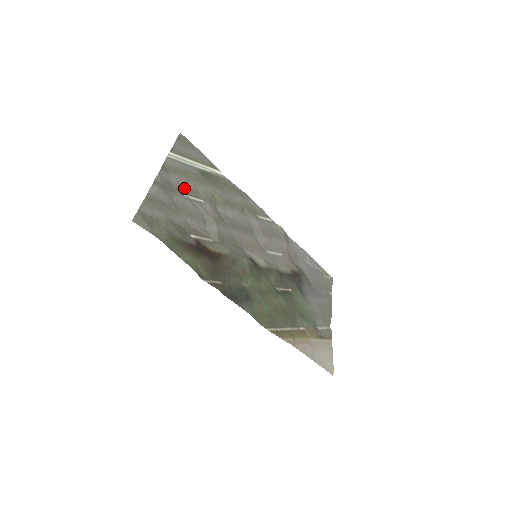
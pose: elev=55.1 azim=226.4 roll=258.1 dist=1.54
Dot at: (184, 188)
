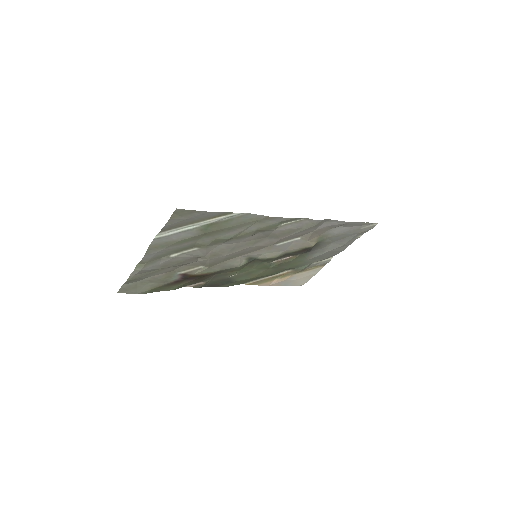
Dot at: (175, 250)
